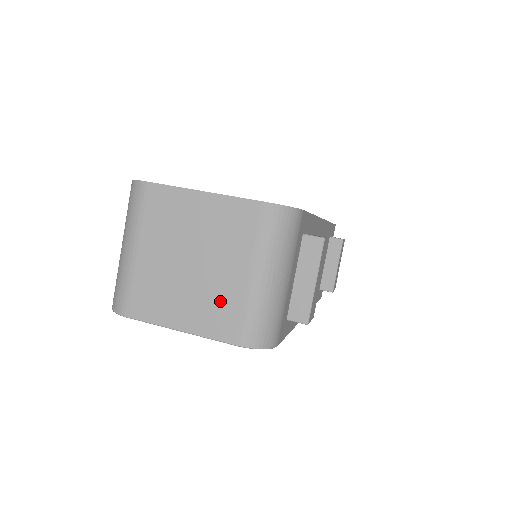
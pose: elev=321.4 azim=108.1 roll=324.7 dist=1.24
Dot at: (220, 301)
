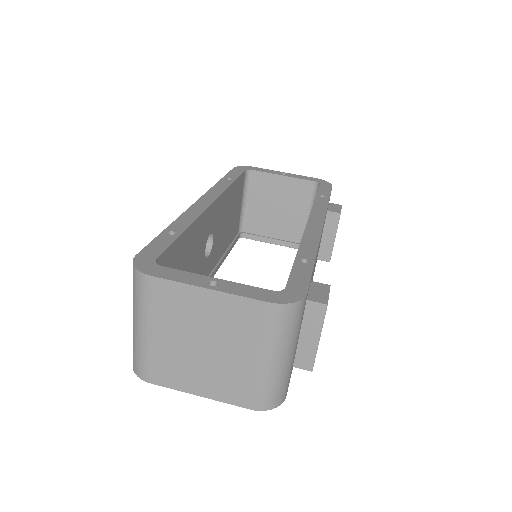
Dot at: (234, 378)
